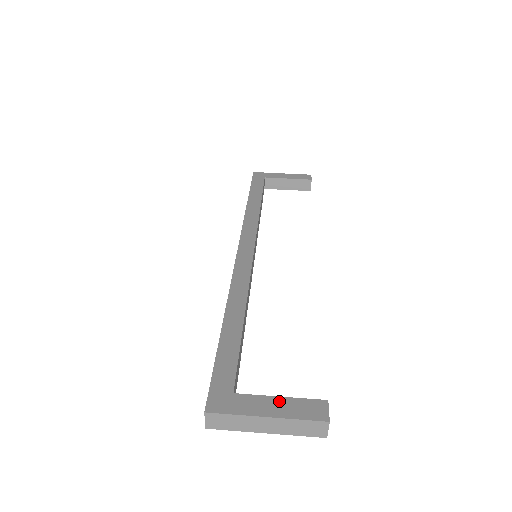
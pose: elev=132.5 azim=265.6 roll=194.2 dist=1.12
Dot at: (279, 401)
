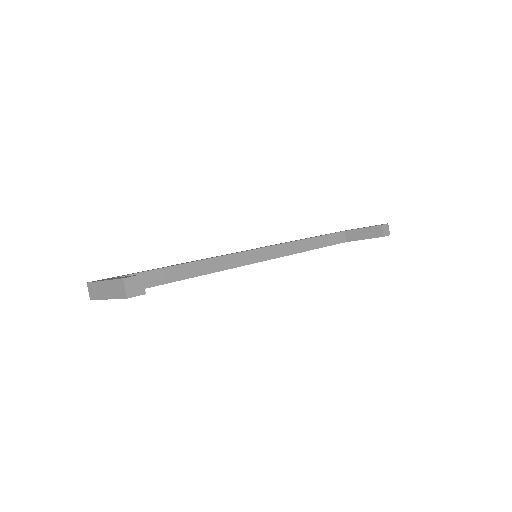
Dot at: (121, 277)
